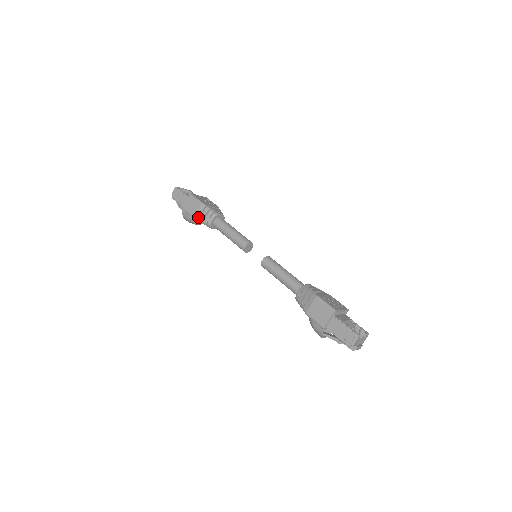
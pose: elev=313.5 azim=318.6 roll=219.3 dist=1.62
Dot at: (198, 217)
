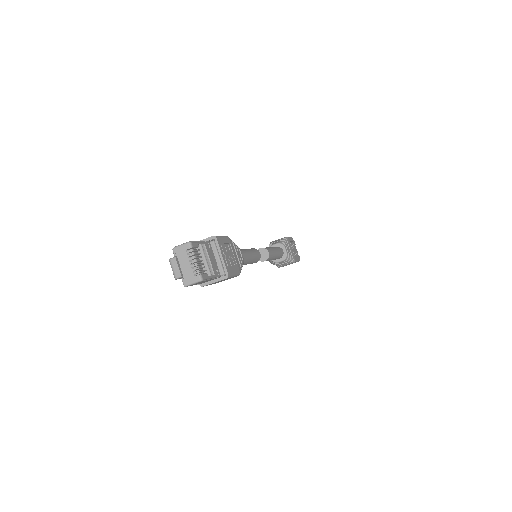
Dot at: (273, 242)
